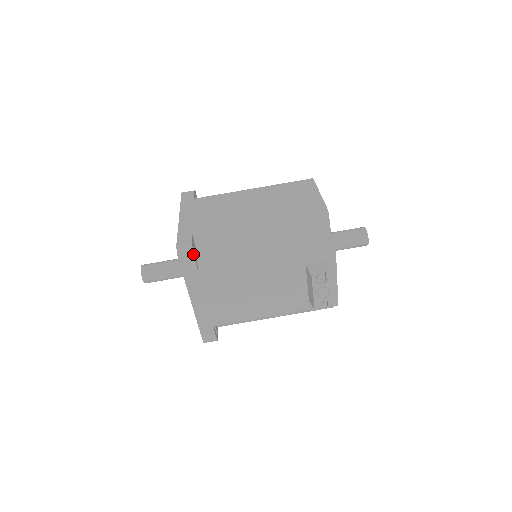
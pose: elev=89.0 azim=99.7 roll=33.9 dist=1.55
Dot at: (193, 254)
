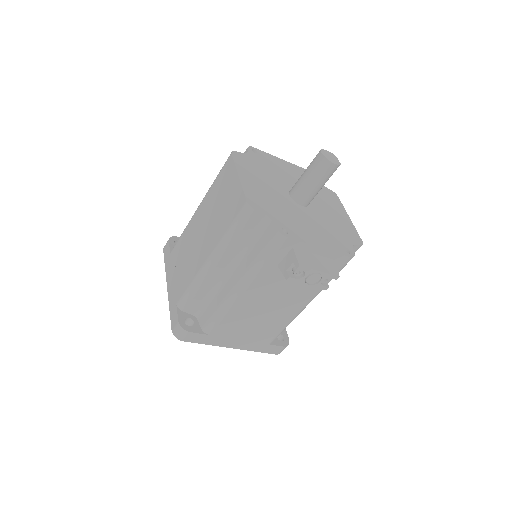
Dot at: (186, 331)
